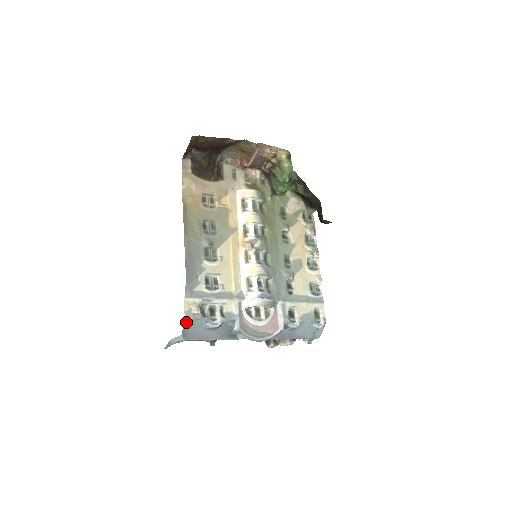
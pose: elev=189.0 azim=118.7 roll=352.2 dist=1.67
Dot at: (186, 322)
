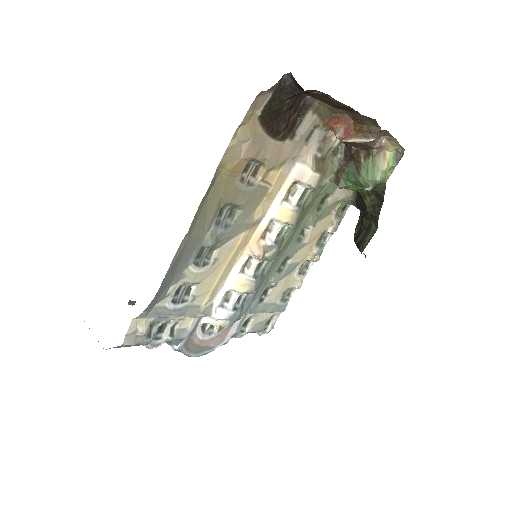
Dot at: (121, 345)
